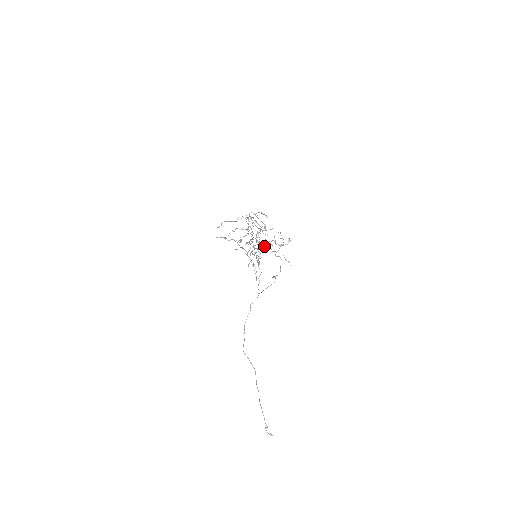
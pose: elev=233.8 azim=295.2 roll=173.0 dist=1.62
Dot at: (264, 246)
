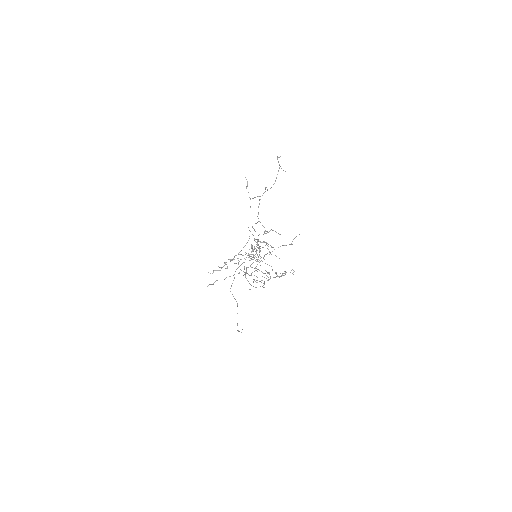
Dot at: occluded
